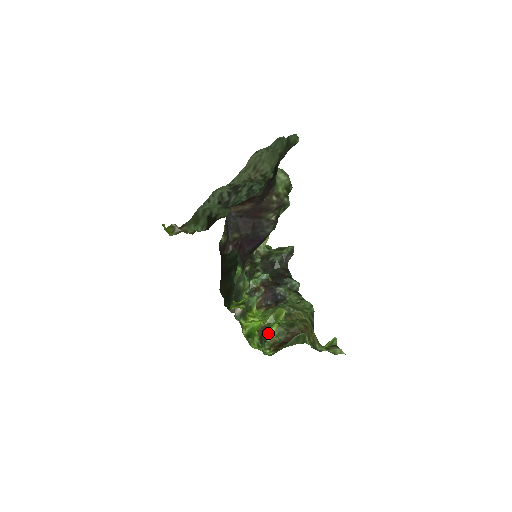
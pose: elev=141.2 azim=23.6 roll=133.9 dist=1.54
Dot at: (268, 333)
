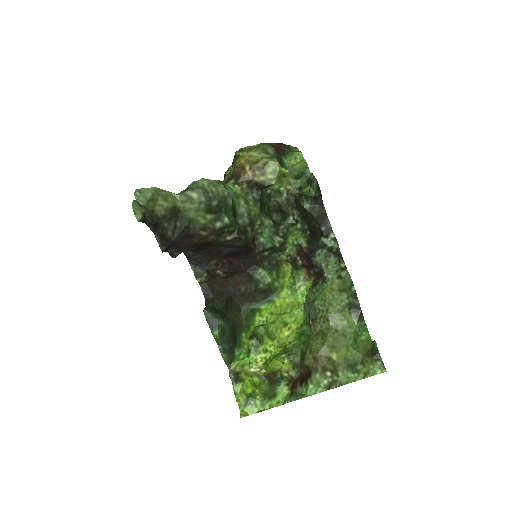
Dot at: (283, 367)
